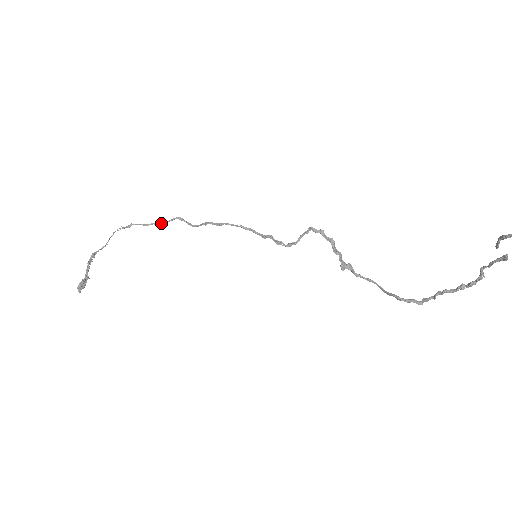
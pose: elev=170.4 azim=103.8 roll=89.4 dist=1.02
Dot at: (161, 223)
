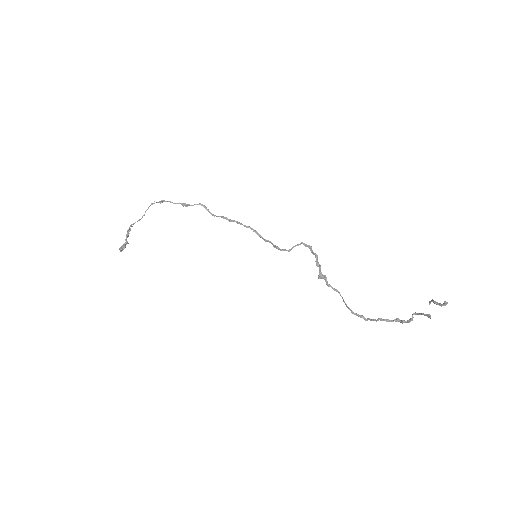
Dot at: (187, 205)
